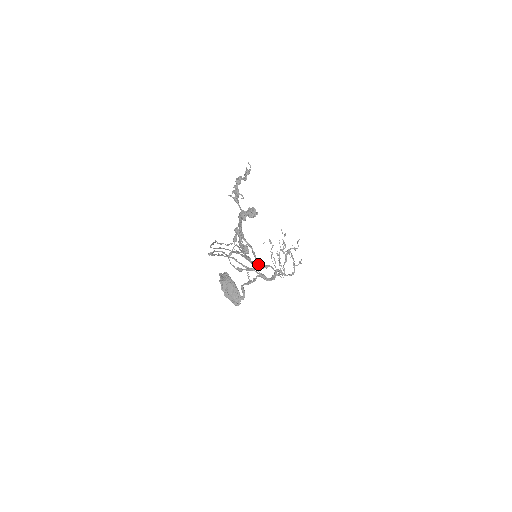
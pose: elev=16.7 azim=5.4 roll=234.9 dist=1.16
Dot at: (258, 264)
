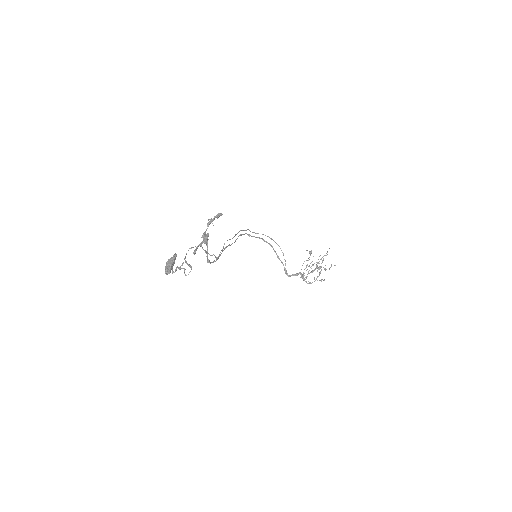
Dot at: (208, 262)
